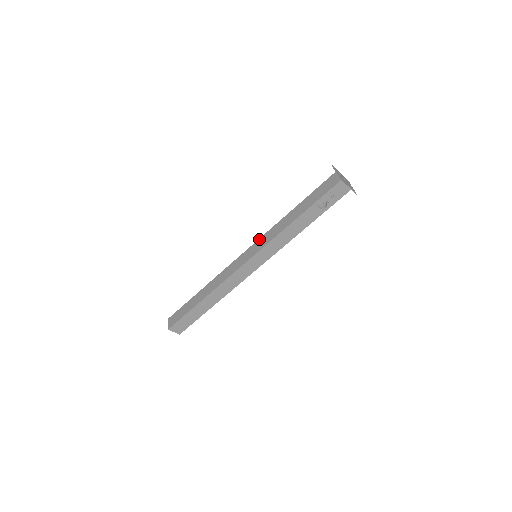
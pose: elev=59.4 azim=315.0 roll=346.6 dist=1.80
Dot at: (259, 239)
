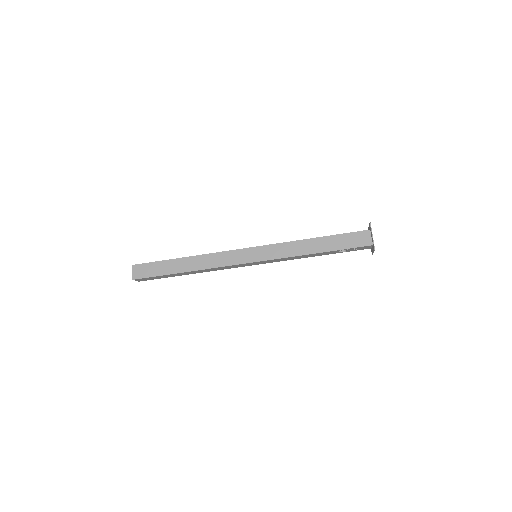
Dot at: (268, 246)
